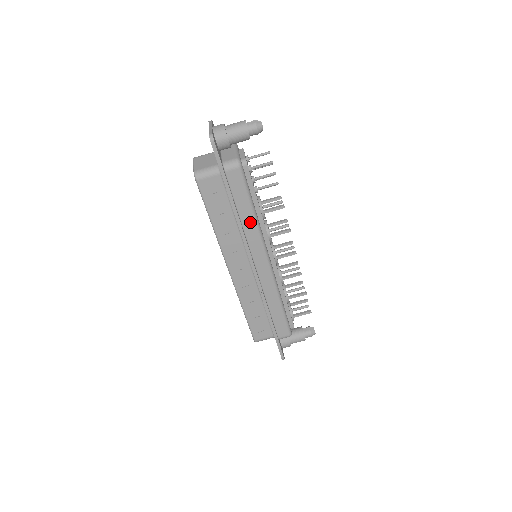
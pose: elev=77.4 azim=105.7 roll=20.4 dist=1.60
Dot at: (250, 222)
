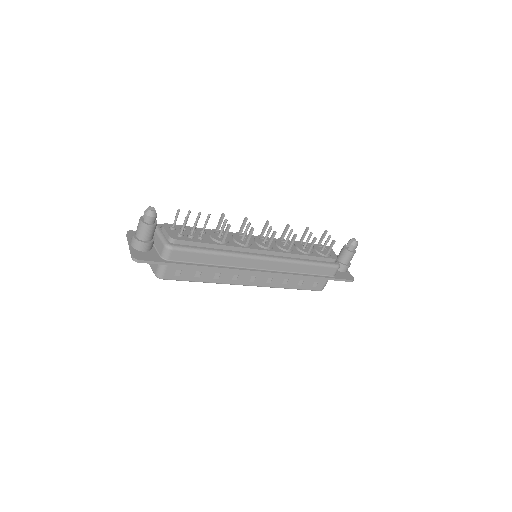
Dot at: (222, 259)
